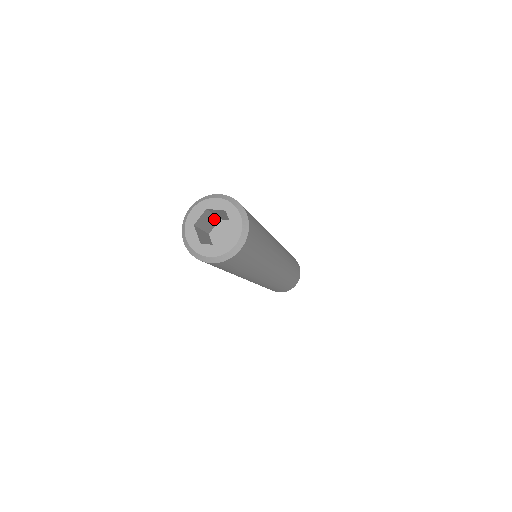
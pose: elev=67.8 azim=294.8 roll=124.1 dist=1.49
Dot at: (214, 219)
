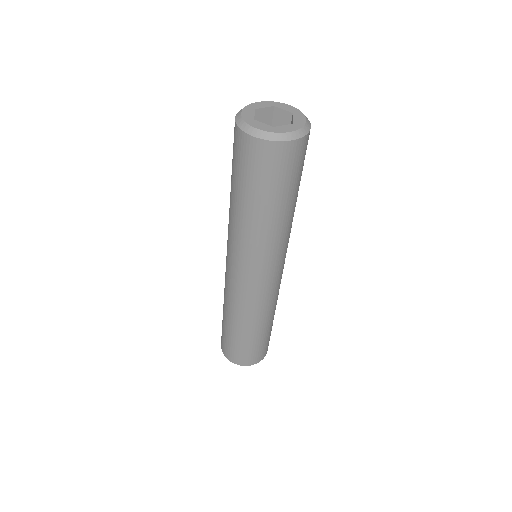
Dot at: occluded
